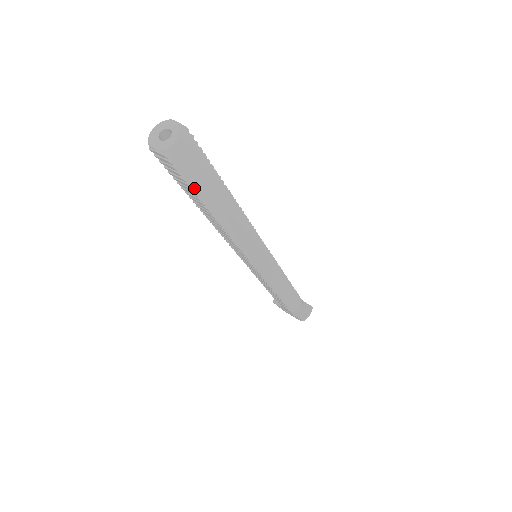
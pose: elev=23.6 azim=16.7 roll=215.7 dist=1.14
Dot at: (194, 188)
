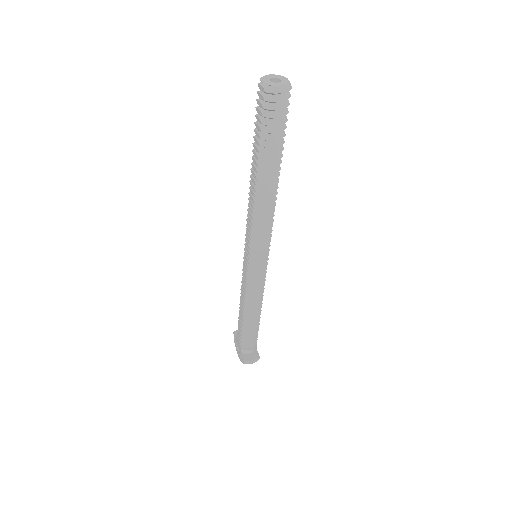
Dot at: (262, 136)
